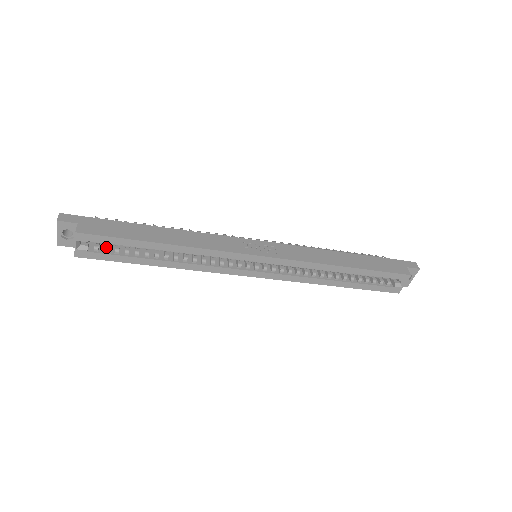
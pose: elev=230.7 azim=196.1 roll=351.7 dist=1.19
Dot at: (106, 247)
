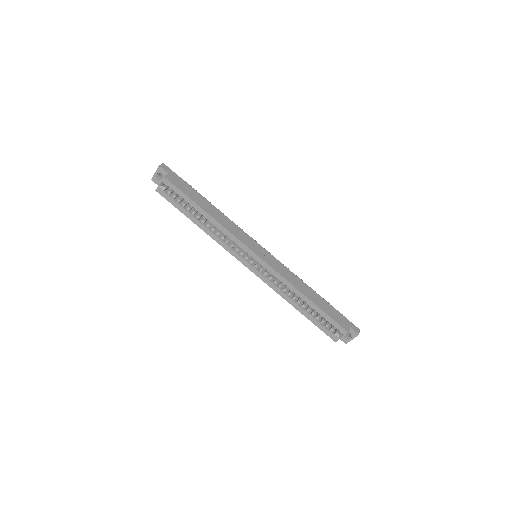
Dot at: (175, 195)
